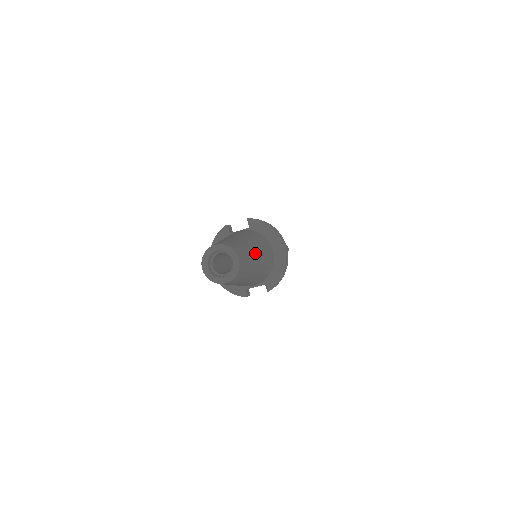
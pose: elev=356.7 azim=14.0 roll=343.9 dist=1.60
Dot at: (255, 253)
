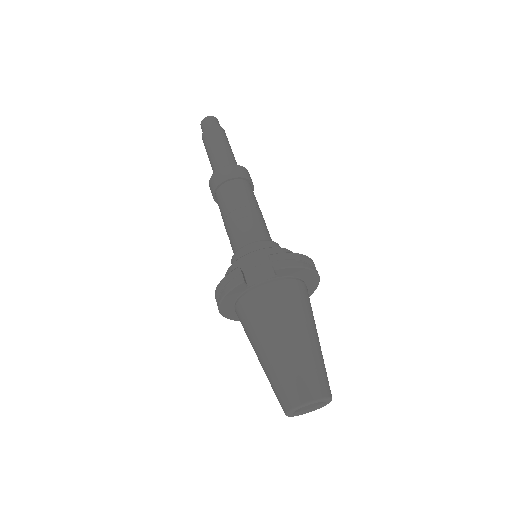
Dot at: (319, 344)
